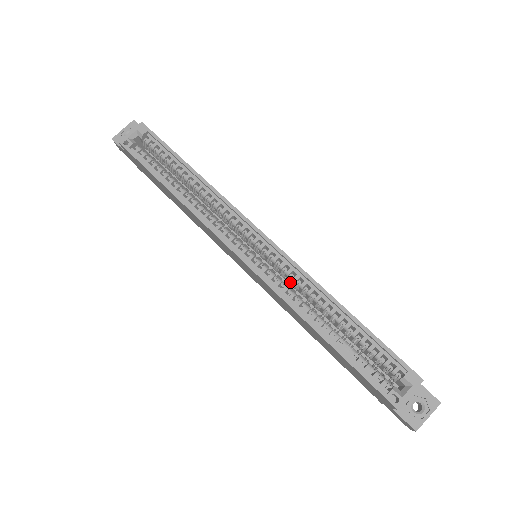
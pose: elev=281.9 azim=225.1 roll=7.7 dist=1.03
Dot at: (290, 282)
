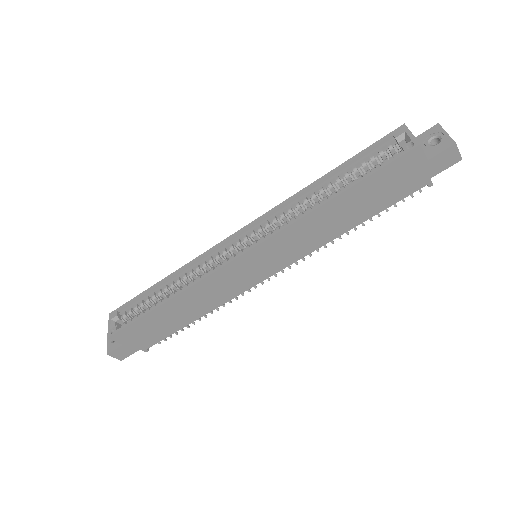
Dot at: occluded
